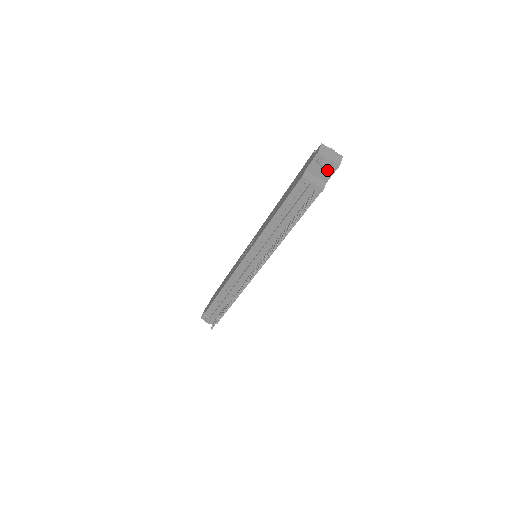
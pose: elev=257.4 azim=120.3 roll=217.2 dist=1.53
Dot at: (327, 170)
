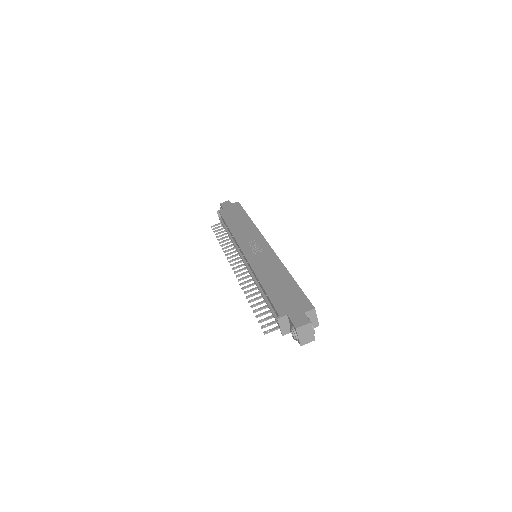
Dot at: (293, 337)
